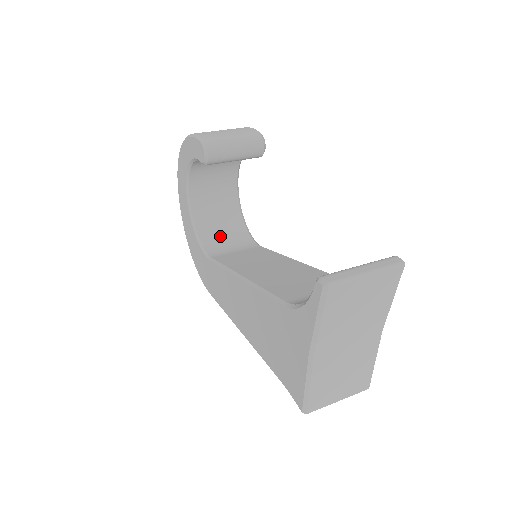
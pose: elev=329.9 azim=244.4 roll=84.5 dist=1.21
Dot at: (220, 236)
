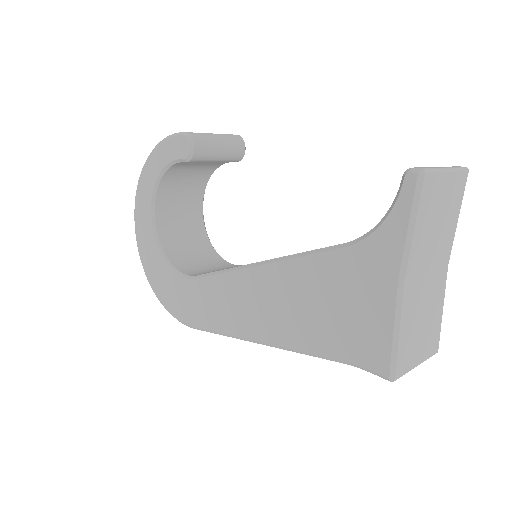
Dot at: (194, 262)
